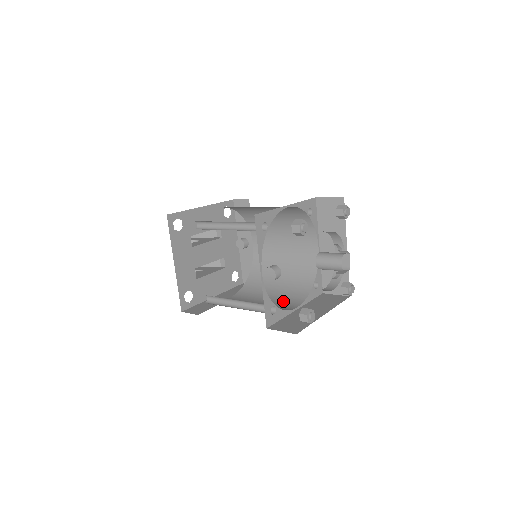
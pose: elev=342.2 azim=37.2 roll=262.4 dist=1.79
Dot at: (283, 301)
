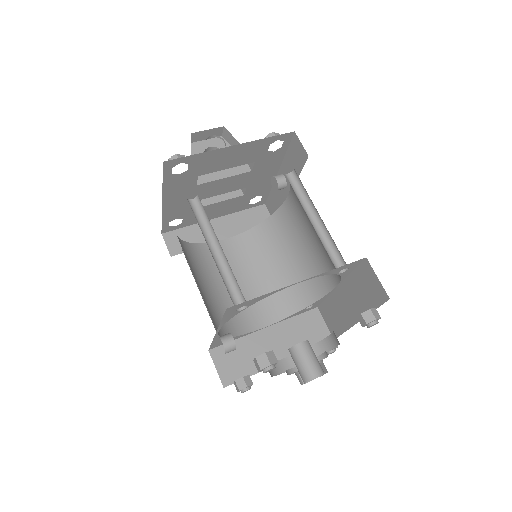
Dot at: (264, 300)
